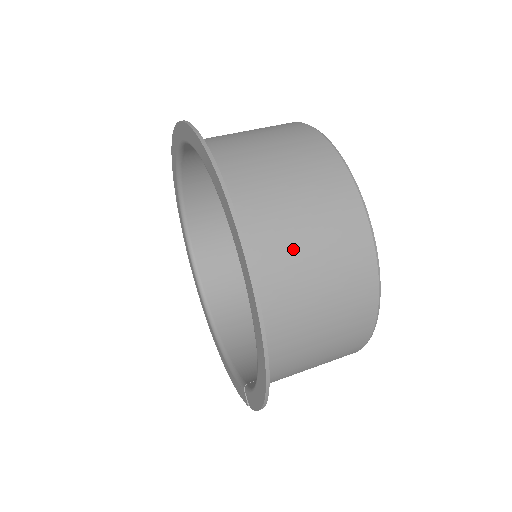
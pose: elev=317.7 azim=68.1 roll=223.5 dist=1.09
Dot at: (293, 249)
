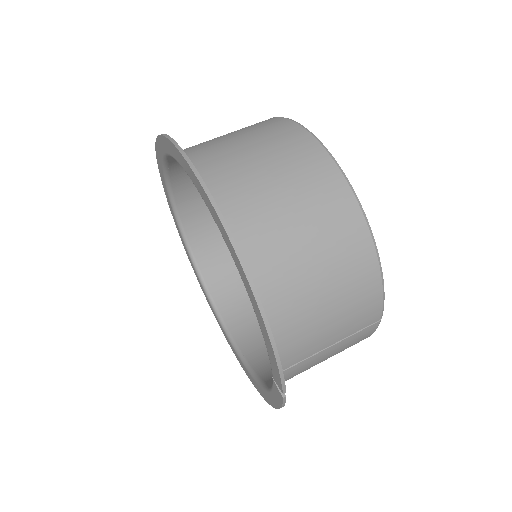
Dot at: (244, 167)
